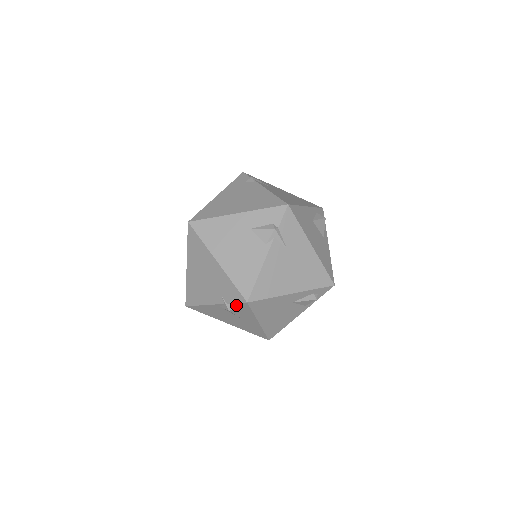
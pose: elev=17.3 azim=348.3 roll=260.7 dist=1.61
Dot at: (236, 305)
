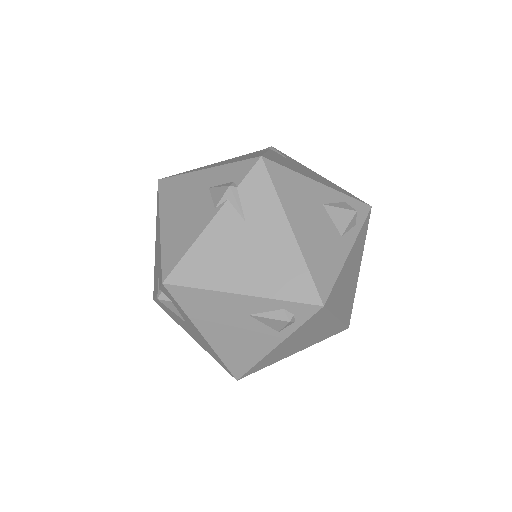
Dot at: (164, 292)
